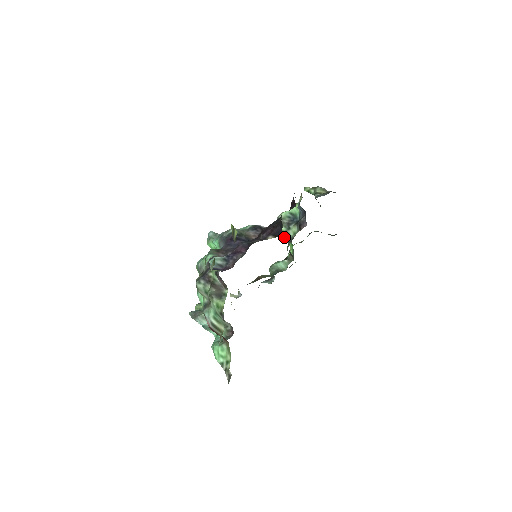
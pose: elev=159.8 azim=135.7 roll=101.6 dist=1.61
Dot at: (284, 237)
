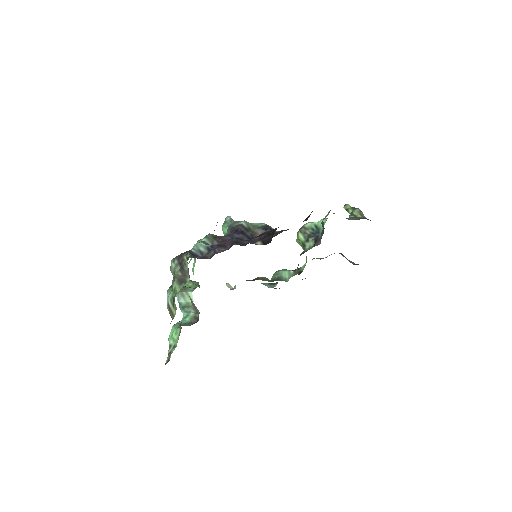
Dot at: occluded
